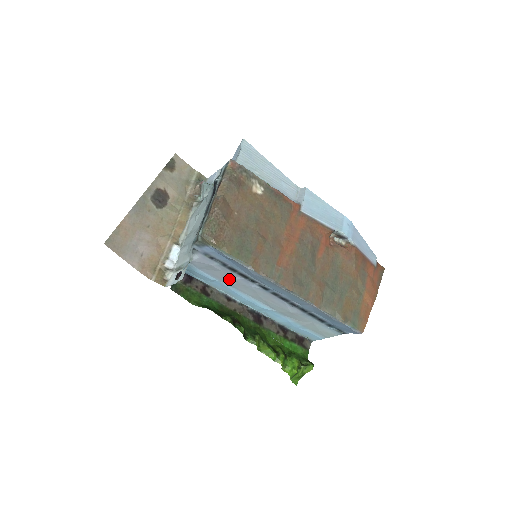
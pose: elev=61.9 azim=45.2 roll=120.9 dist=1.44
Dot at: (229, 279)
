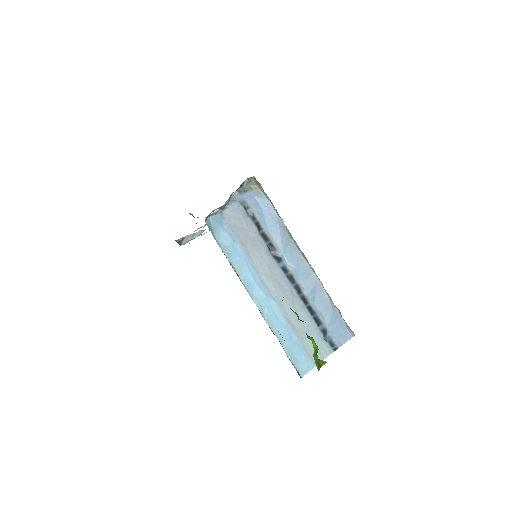
Dot at: (249, 242)
